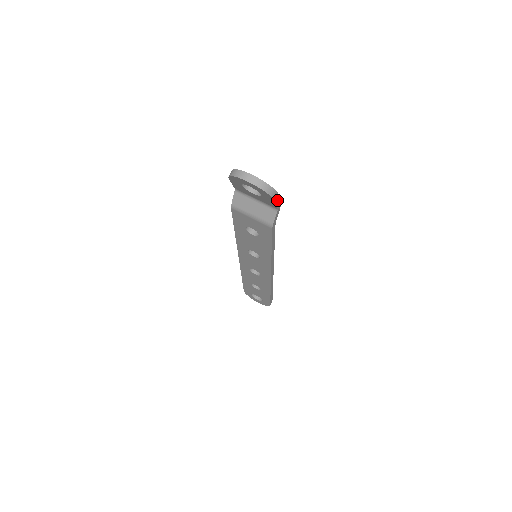
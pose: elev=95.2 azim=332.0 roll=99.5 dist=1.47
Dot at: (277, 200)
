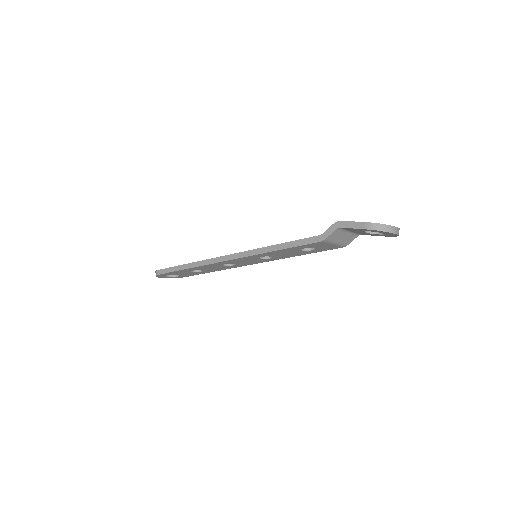
Dot at: occluded
